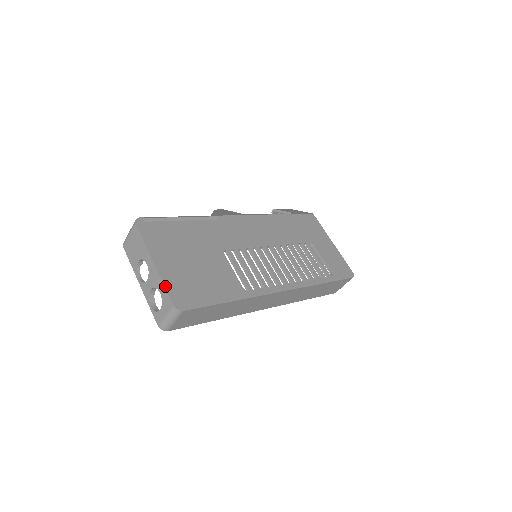
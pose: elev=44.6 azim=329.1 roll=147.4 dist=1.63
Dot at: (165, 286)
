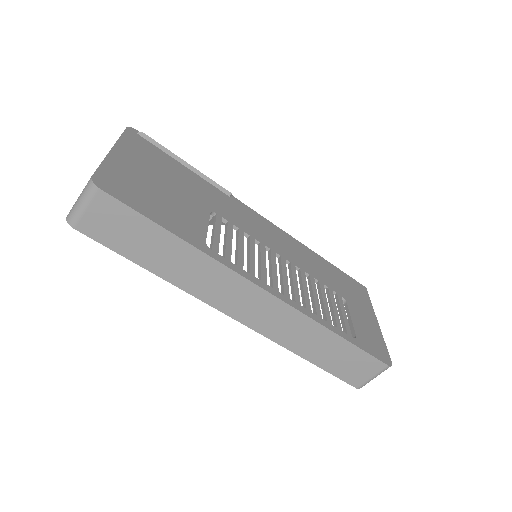
Dot at: (101, 164)
